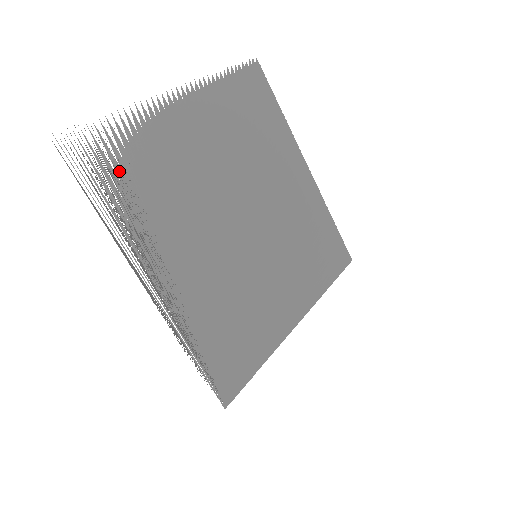
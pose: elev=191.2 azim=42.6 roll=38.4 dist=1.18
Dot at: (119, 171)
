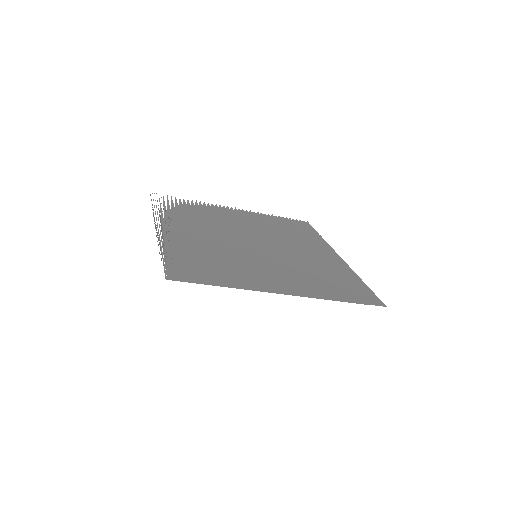
Dot at: (176, 206)
